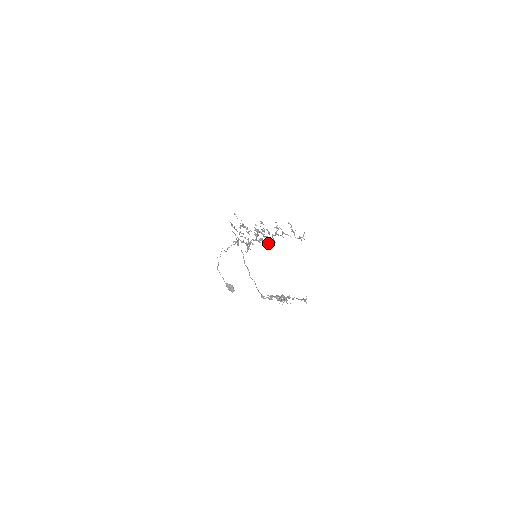
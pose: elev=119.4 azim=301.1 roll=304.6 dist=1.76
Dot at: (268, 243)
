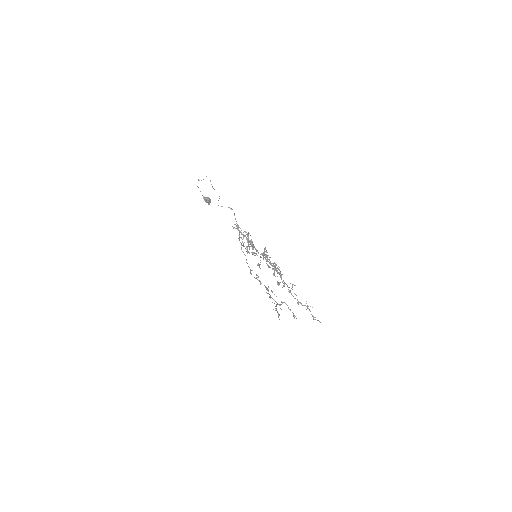
Dot at: occluded
